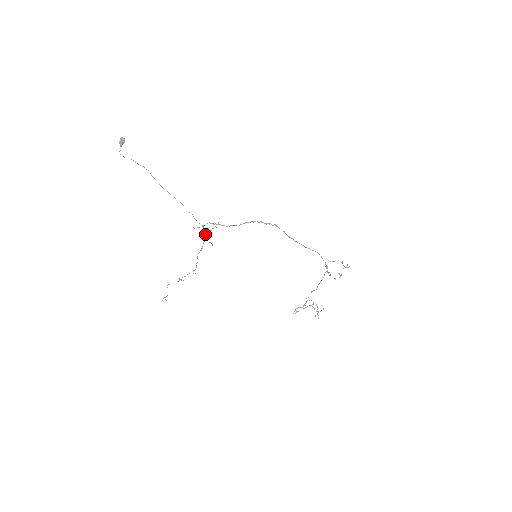
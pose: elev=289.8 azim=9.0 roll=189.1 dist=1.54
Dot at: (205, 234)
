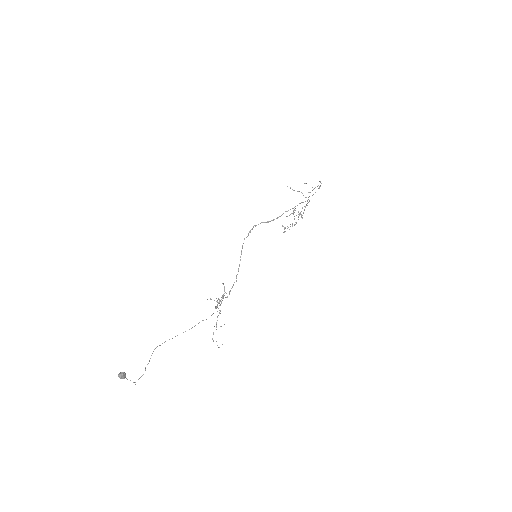
Dot at: (219, 300)
